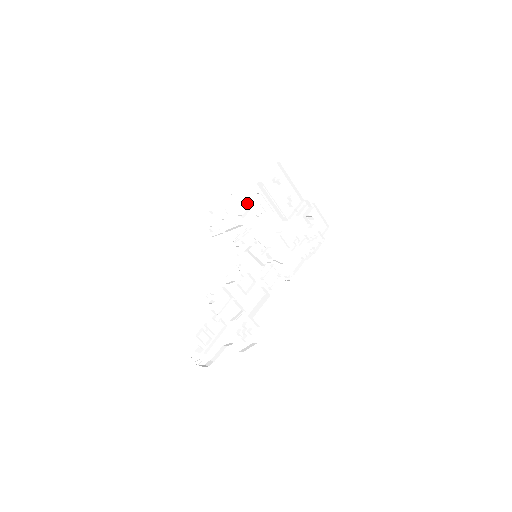
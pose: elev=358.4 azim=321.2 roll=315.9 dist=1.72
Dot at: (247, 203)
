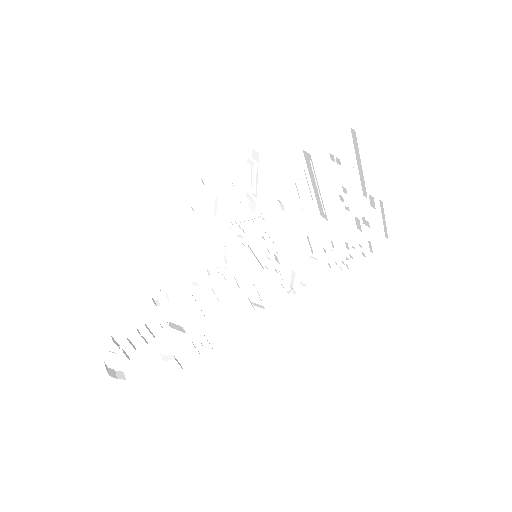
Dot at: (274, 177)
